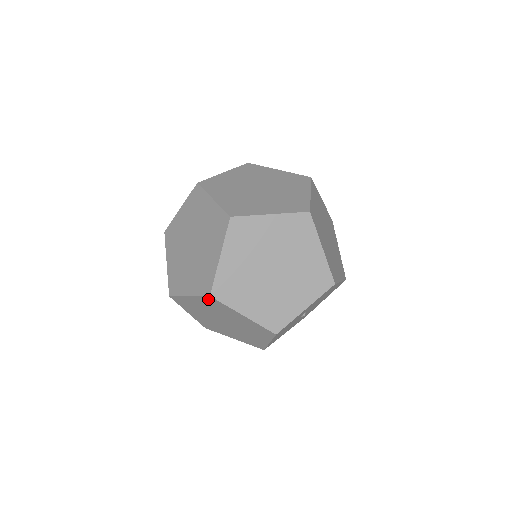
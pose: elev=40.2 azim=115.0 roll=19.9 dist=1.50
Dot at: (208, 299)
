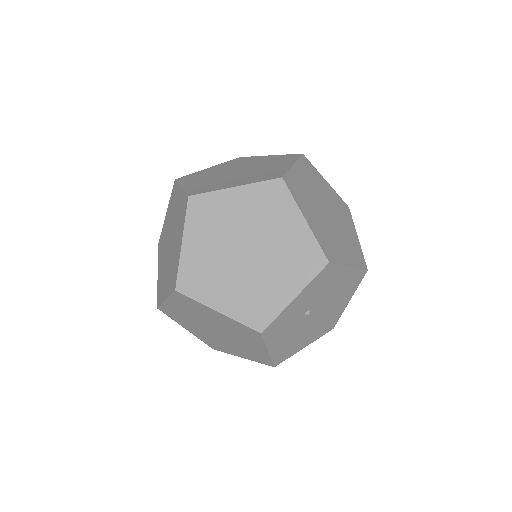
Dot at: (178, 297)
